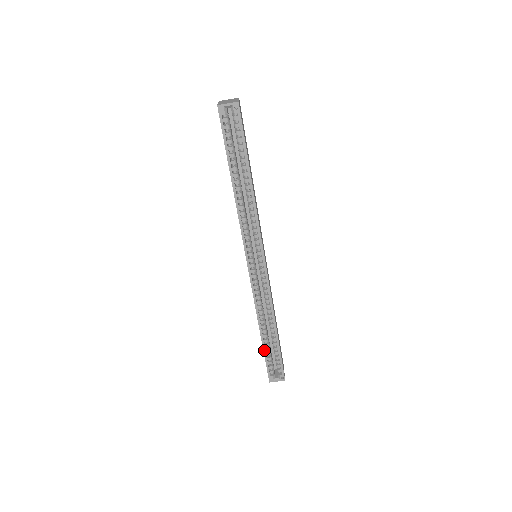
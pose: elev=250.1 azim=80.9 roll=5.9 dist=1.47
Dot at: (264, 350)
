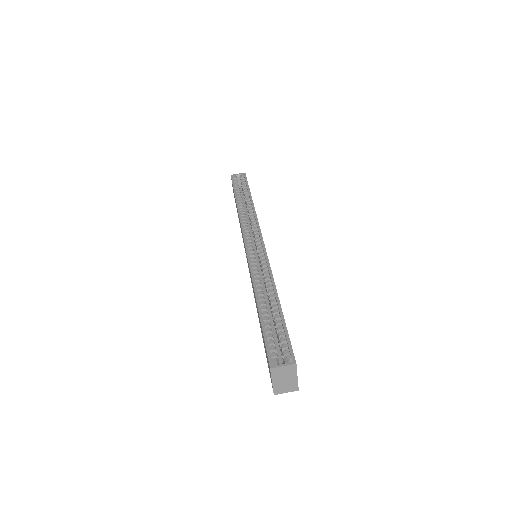
Dot at: (262, 321)
